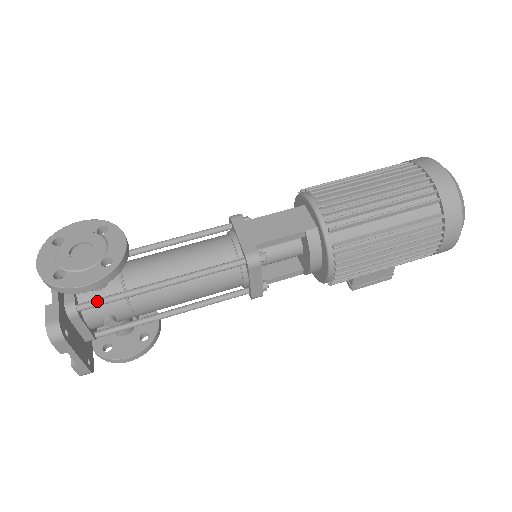
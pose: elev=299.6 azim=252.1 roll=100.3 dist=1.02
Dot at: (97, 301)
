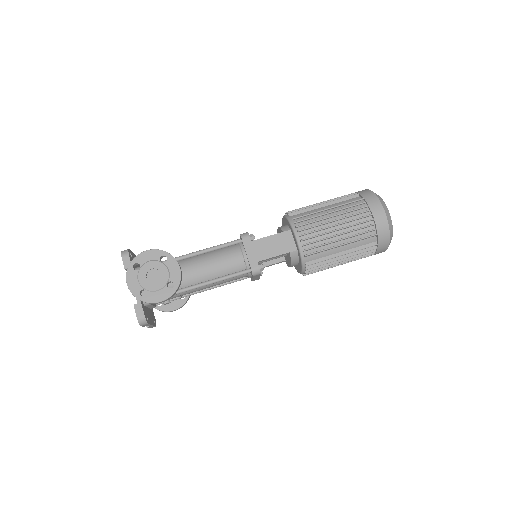
Dot at: occluded
